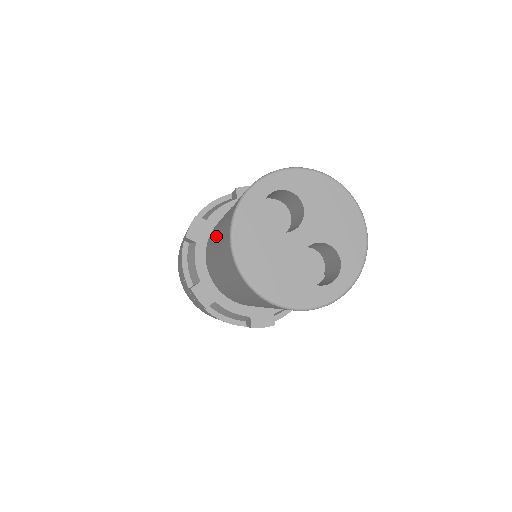
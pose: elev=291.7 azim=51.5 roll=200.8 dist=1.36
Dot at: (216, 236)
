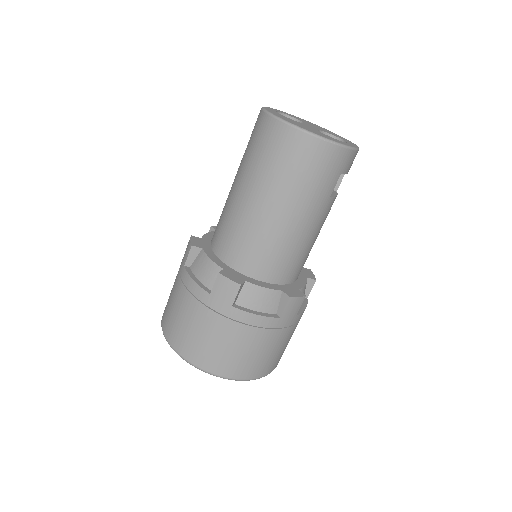
Dot at: (237, 186)
